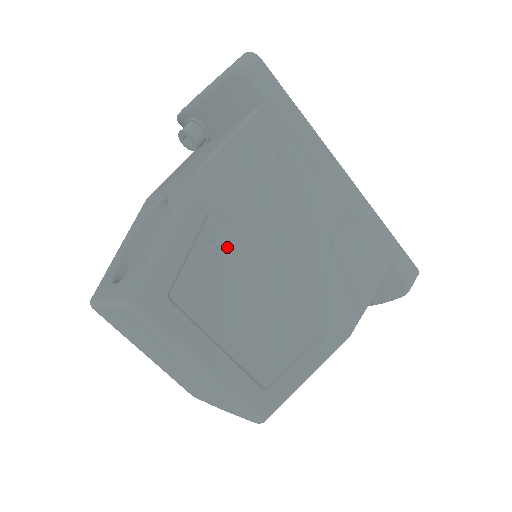
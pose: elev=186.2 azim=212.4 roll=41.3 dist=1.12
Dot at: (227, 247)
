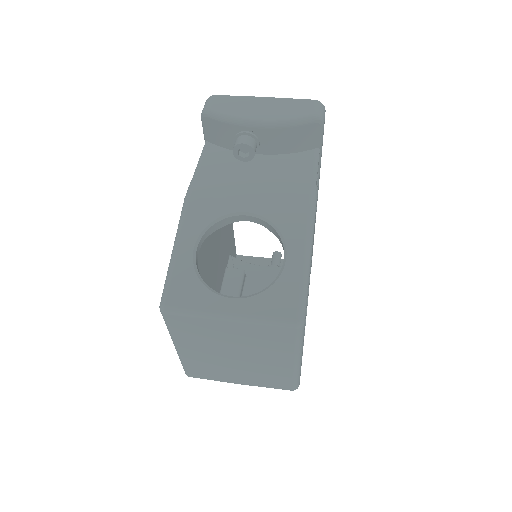
Dot at: occluded
